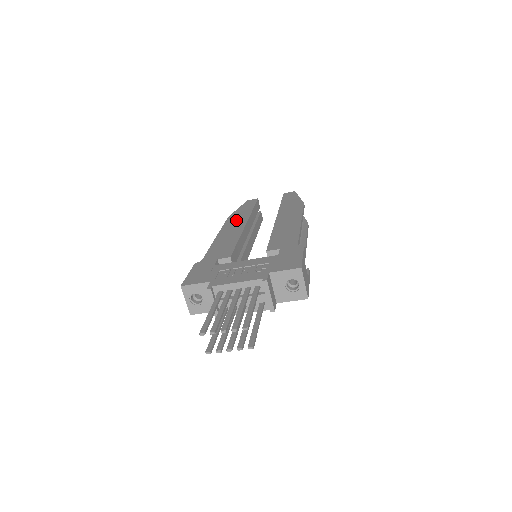
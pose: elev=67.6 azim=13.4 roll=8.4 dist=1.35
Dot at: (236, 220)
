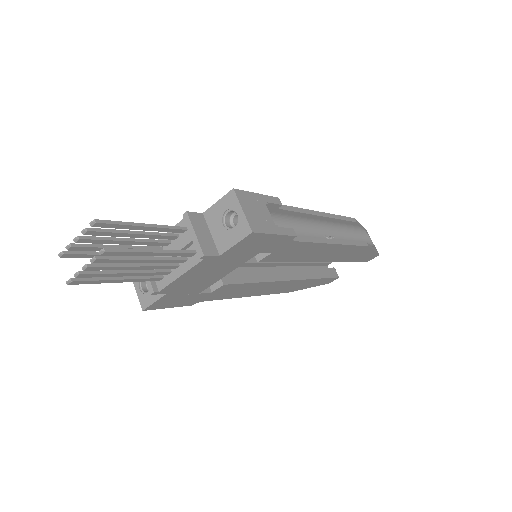
Dot at: occluded
